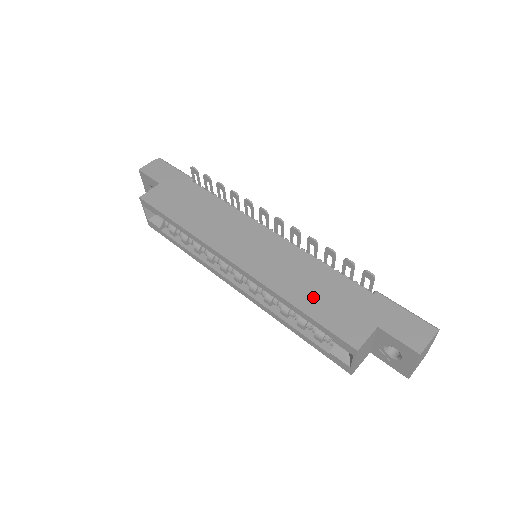
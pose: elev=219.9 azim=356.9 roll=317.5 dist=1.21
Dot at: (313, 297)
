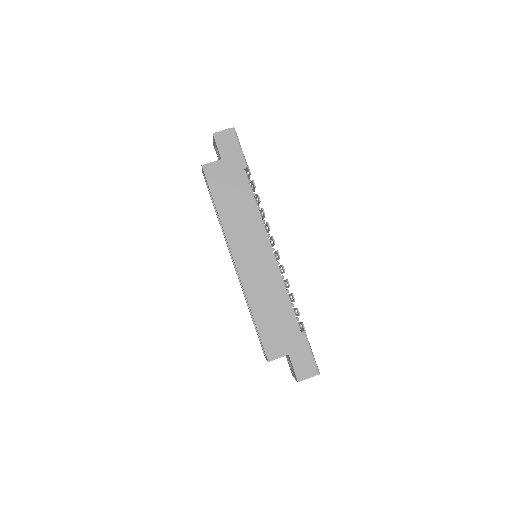
Dot at: (267, 316)
